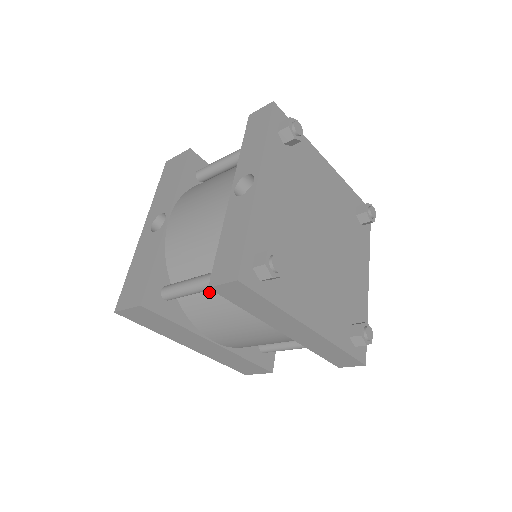
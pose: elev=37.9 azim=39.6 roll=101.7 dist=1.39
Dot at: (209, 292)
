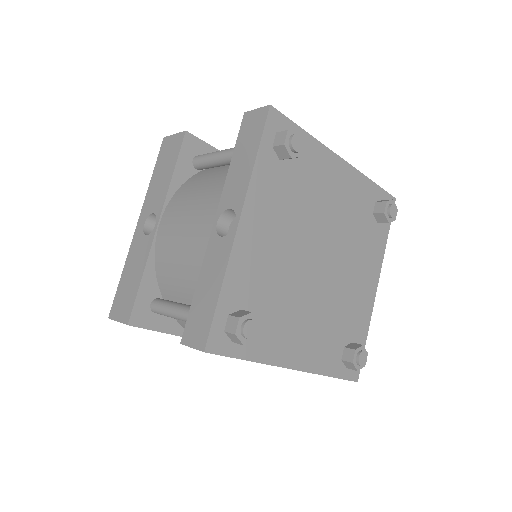
Dot at: occluded
